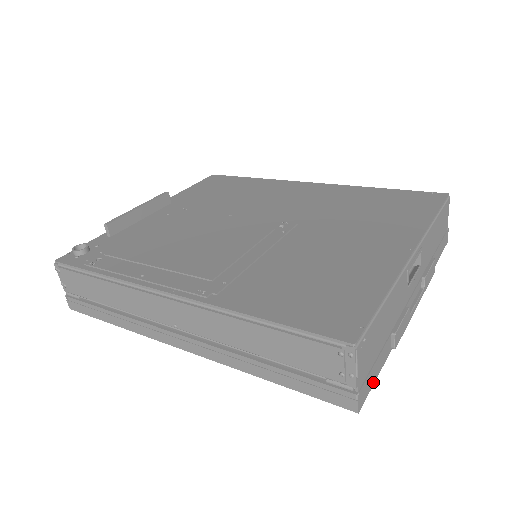
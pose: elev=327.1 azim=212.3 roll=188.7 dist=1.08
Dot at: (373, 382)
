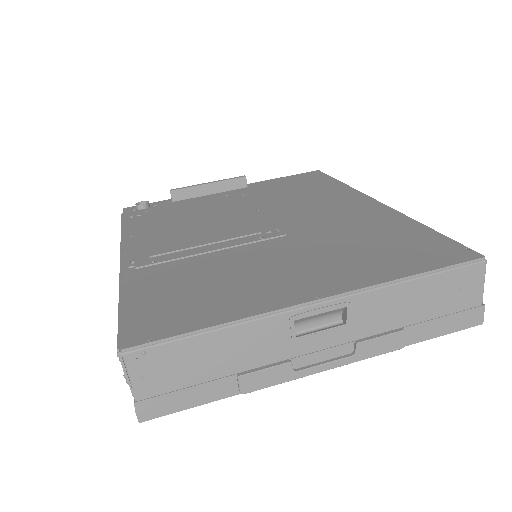
Dot at: (182, 407)
